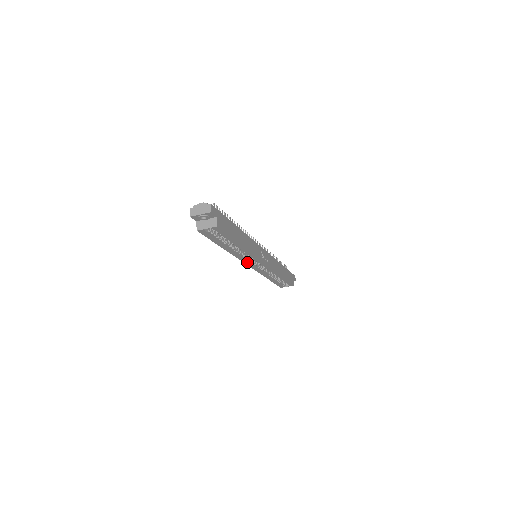
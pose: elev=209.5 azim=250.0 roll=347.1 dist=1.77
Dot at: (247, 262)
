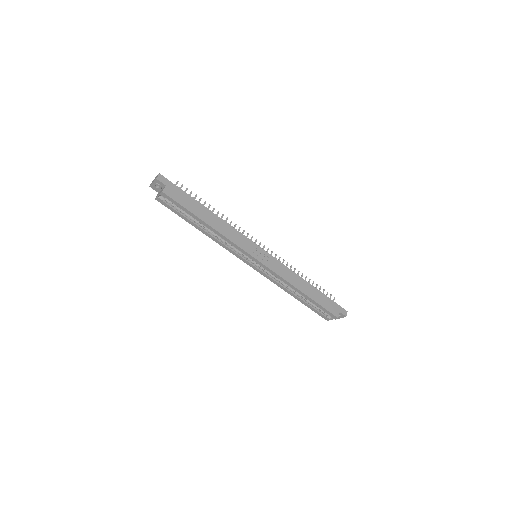
Dot at: (241, 258)
